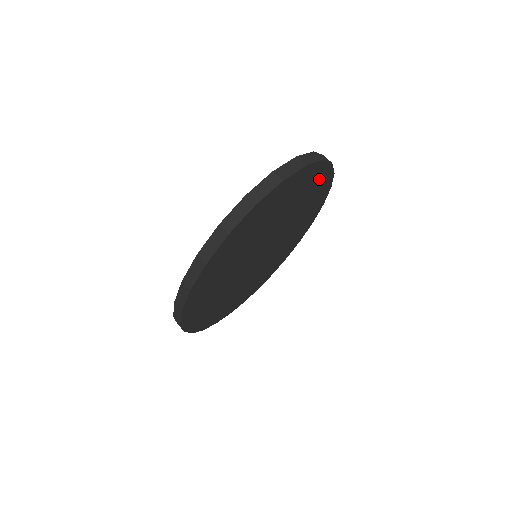
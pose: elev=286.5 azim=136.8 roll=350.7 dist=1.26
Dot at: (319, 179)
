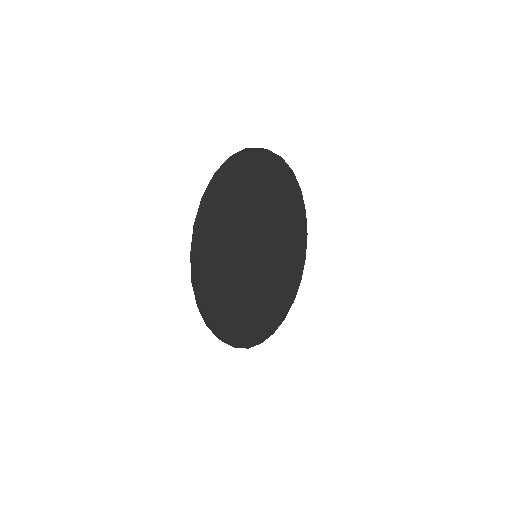
Dot at: (287, 183)
